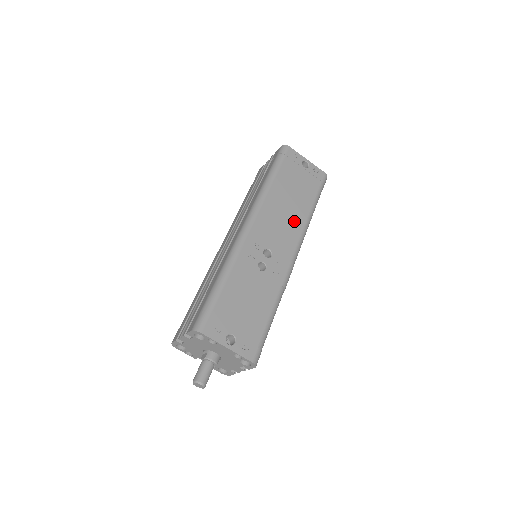
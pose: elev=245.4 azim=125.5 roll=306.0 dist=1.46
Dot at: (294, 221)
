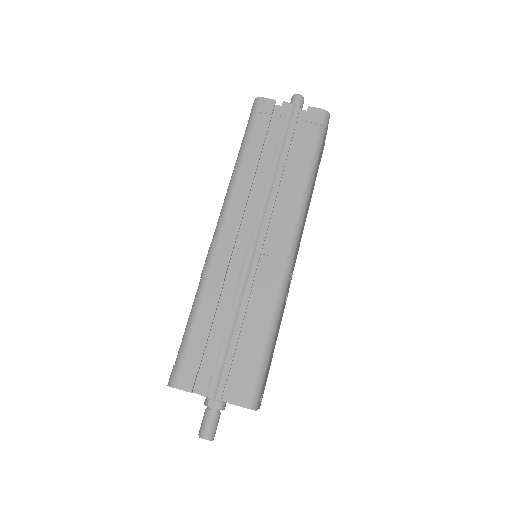
Dot at: occluded
